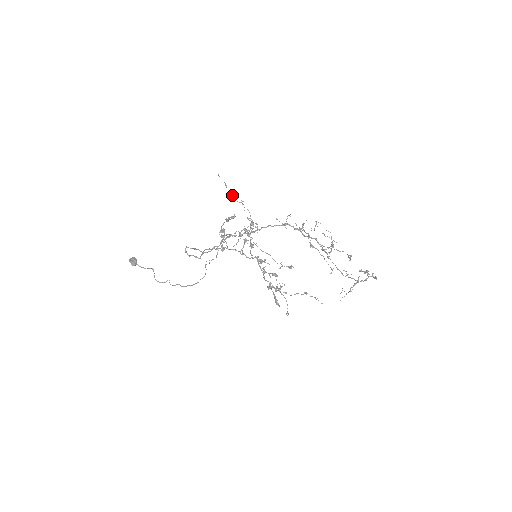
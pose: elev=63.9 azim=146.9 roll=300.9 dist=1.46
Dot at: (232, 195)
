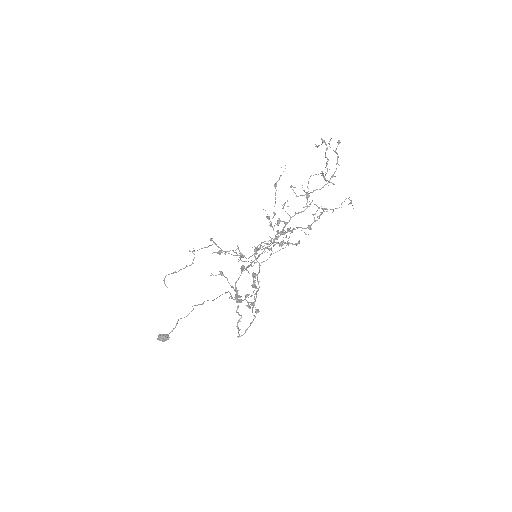
Dot at: occluded
